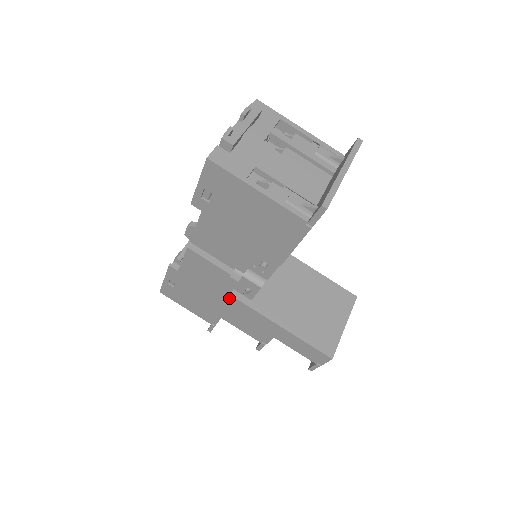
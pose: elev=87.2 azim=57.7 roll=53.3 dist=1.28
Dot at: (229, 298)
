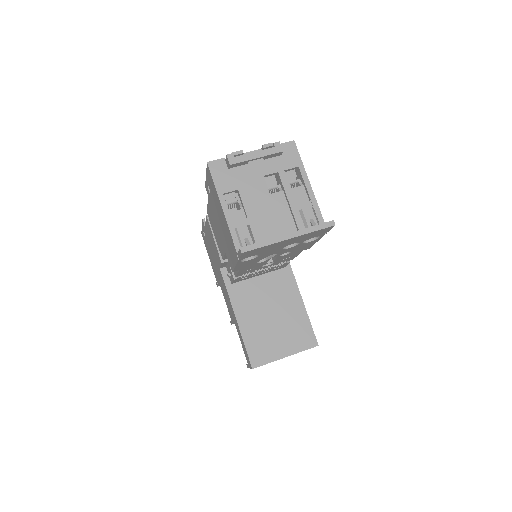
Dot at: (220, 271)
